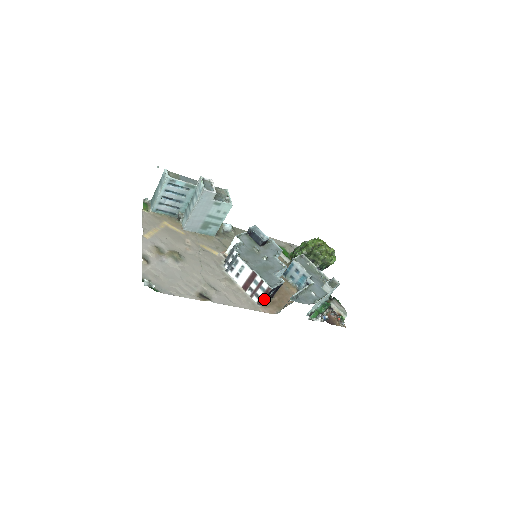
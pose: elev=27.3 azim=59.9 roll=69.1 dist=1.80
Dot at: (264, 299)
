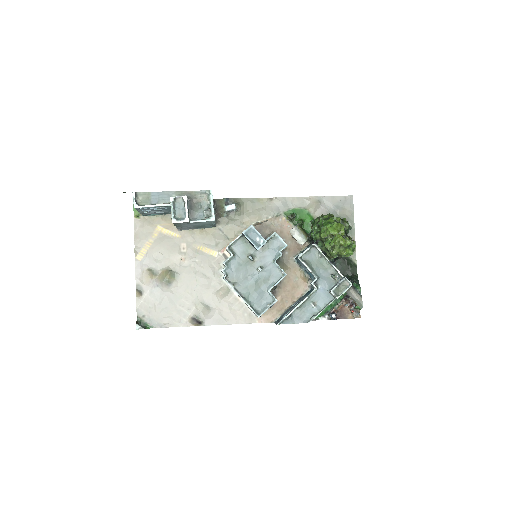
Dot at: occluded
